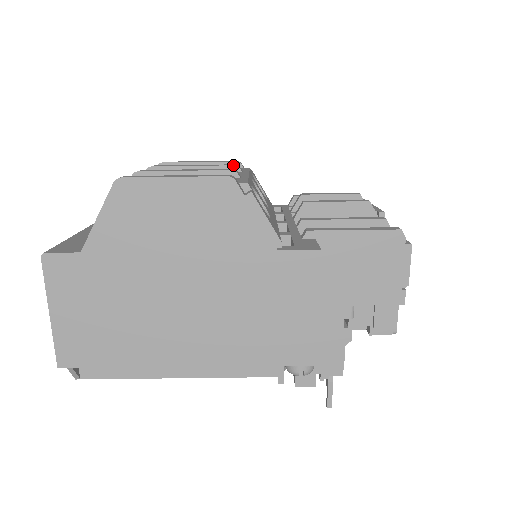
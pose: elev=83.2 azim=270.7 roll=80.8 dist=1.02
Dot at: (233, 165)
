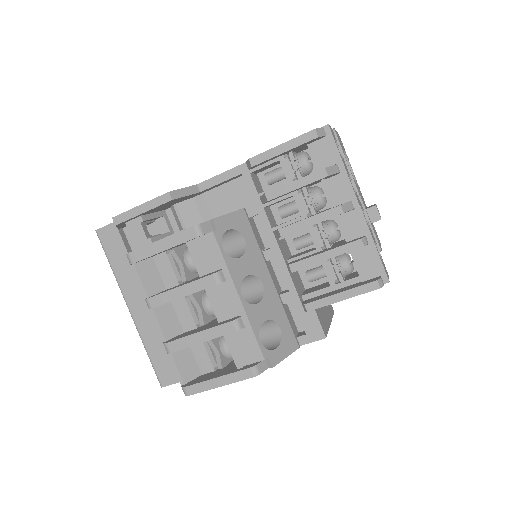
Dot at: (216, 285)
